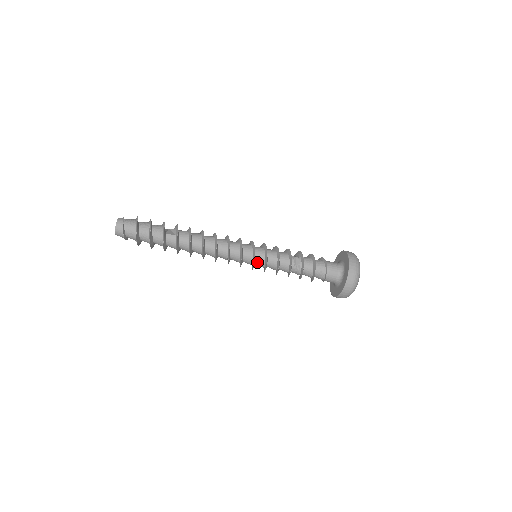
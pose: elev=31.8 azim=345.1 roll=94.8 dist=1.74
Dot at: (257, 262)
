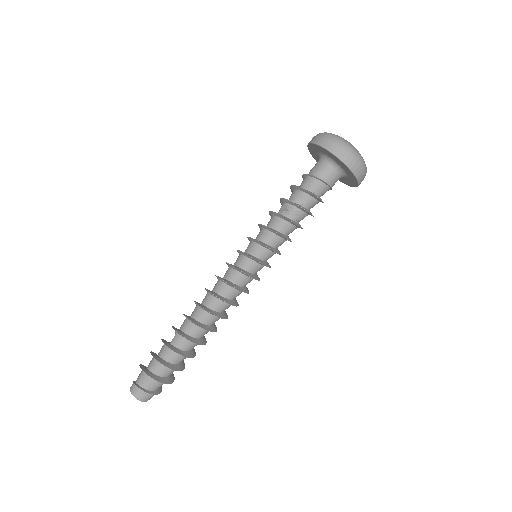
Dot at: (258, 256)
